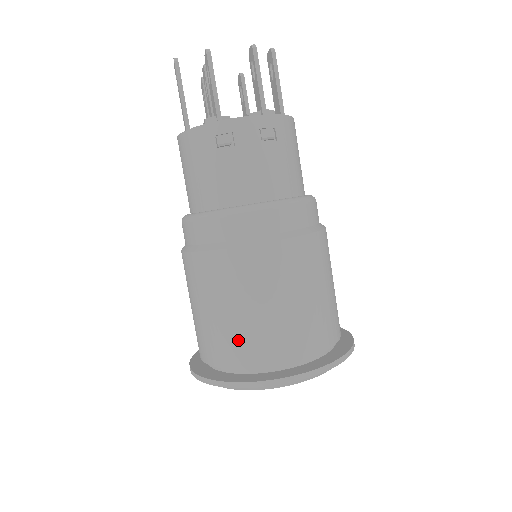
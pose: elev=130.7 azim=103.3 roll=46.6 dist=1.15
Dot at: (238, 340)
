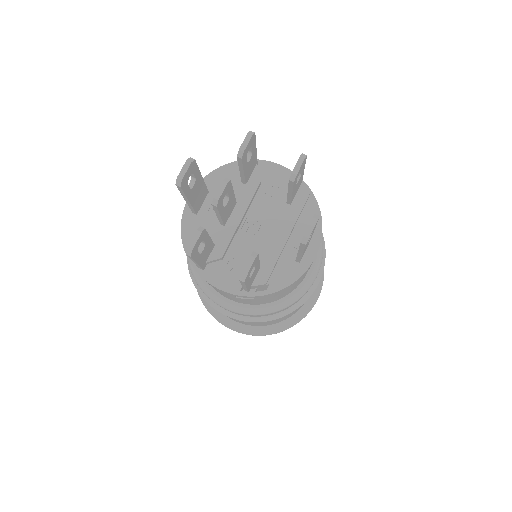
Dot at: occluded
